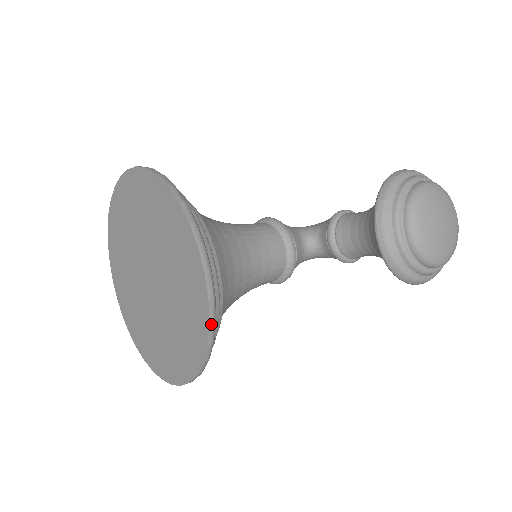
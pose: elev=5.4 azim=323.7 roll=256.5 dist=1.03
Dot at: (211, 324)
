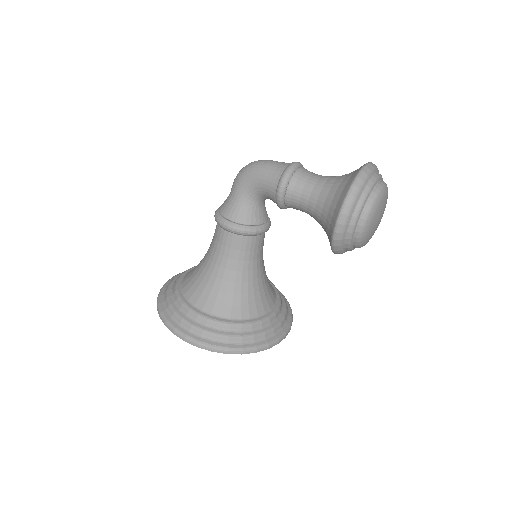
Dot at: (292, 321)
